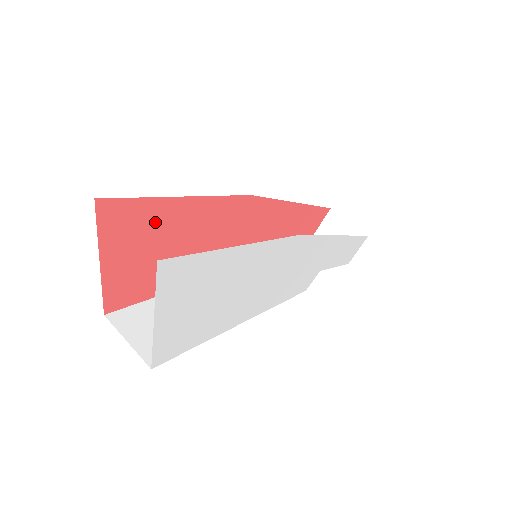
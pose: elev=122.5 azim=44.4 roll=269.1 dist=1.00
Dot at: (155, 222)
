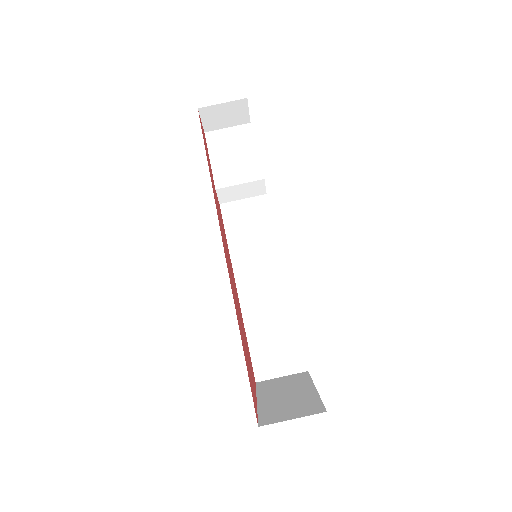
Dot at: (247, 362)
